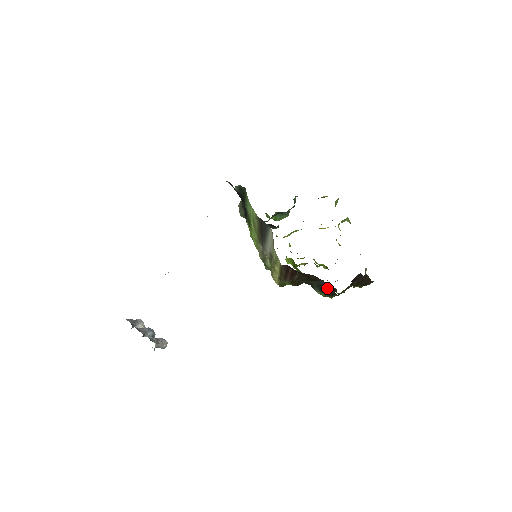
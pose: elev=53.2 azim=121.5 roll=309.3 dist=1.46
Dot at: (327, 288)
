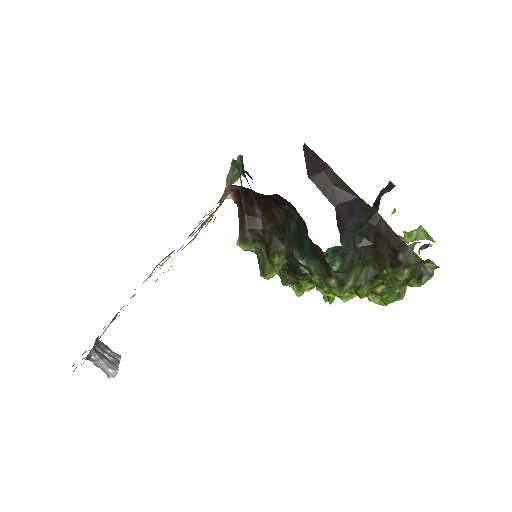
Dot at: (302, 236)
